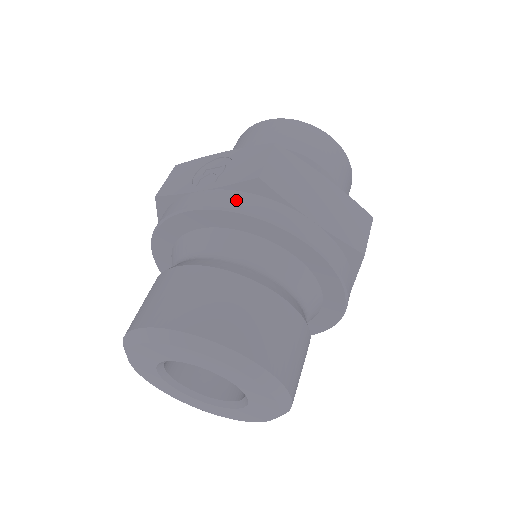
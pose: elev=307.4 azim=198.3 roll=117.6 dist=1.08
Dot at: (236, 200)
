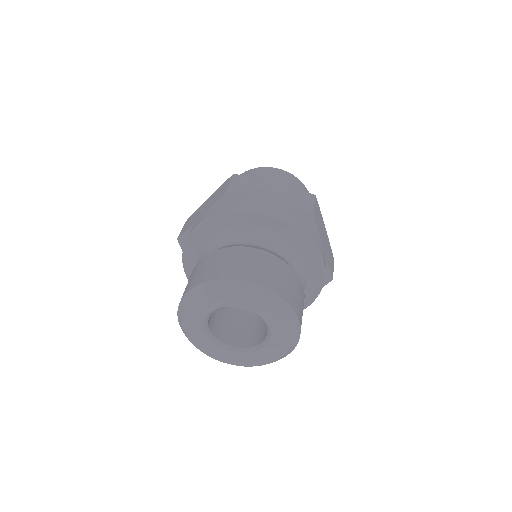
Dot at: (219, 210)
